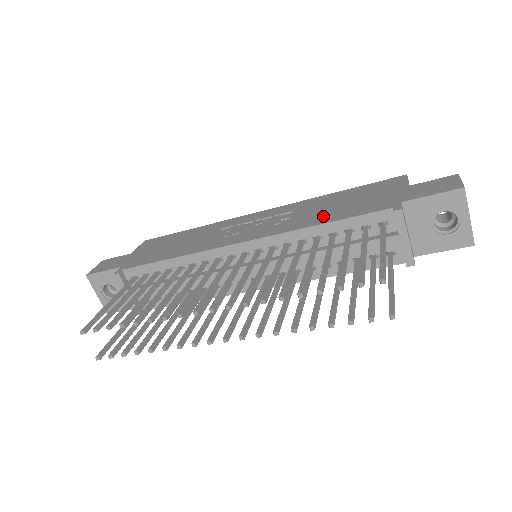
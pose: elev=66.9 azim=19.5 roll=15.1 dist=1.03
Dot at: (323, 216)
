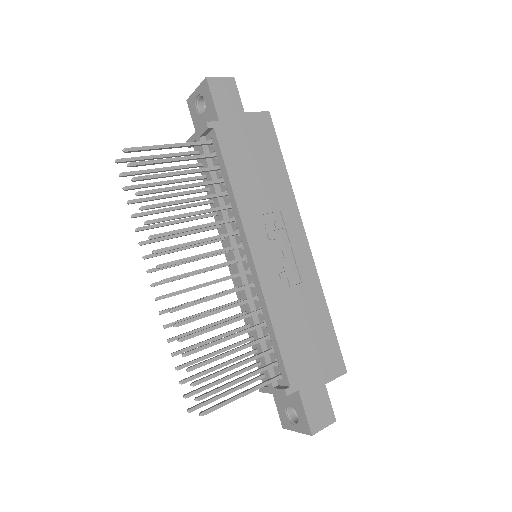
Dot at: (287, 324)
